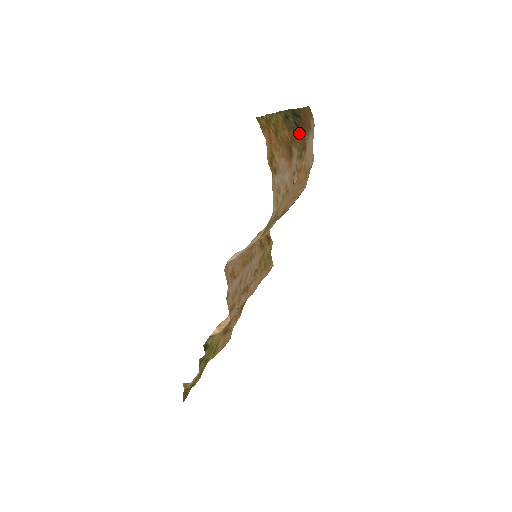
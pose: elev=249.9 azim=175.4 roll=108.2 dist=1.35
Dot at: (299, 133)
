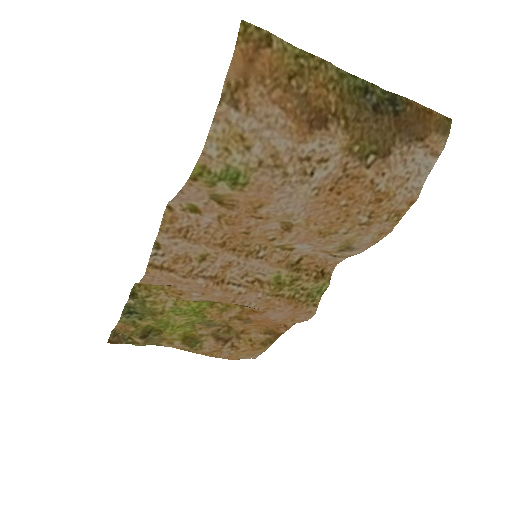
Dot at: (374, 122)
